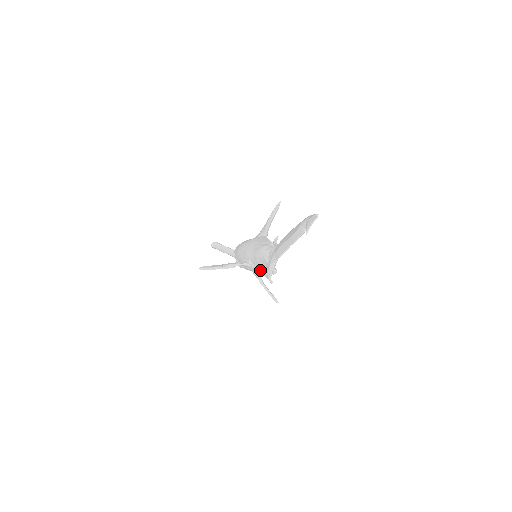
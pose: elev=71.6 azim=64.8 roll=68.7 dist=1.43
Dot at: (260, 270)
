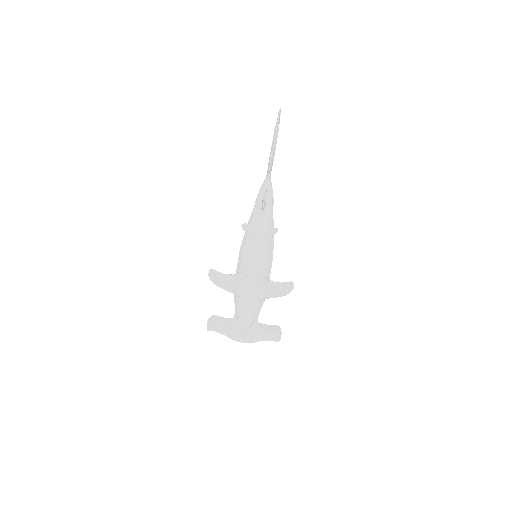
Dot at: (264, 196)
